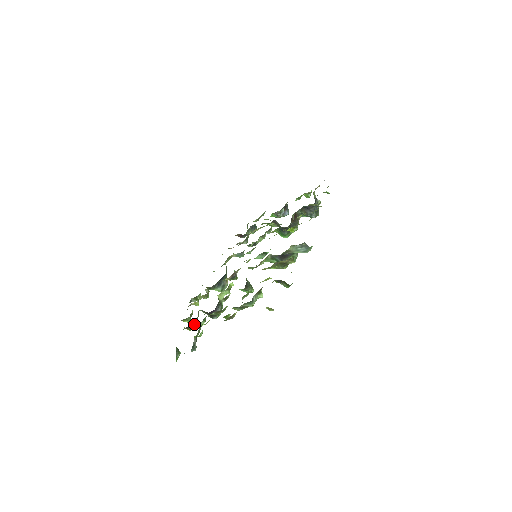
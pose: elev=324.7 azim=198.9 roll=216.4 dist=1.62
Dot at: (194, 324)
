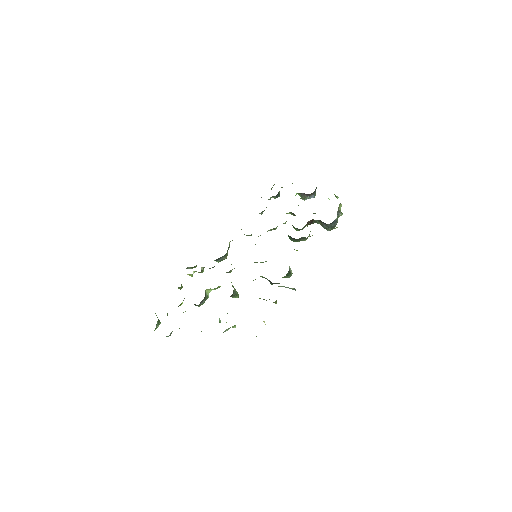
Dot at: occluded
